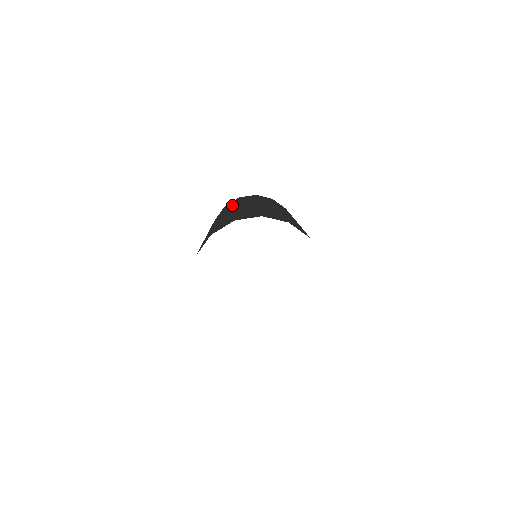
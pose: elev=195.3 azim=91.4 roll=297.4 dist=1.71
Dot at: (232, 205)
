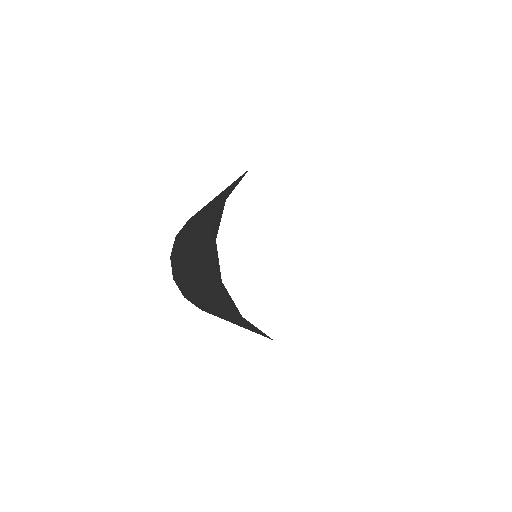
Dot at: occluded
